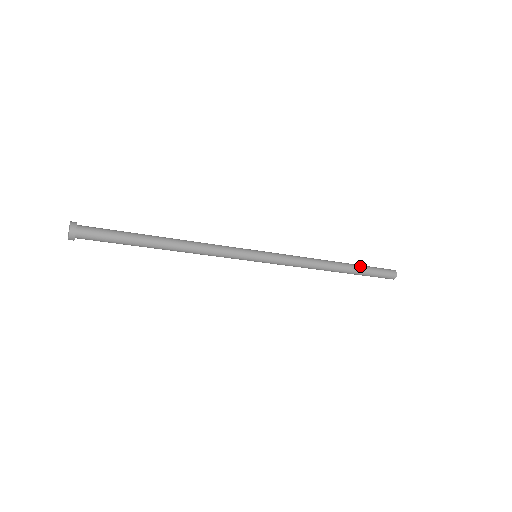
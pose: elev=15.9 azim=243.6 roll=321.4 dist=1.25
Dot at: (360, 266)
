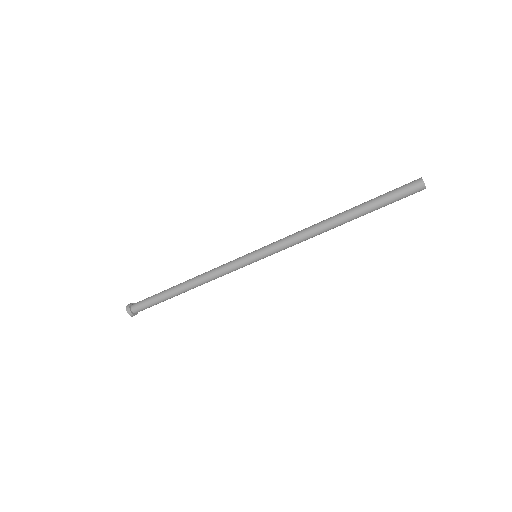
Dot at: (367, 201)
